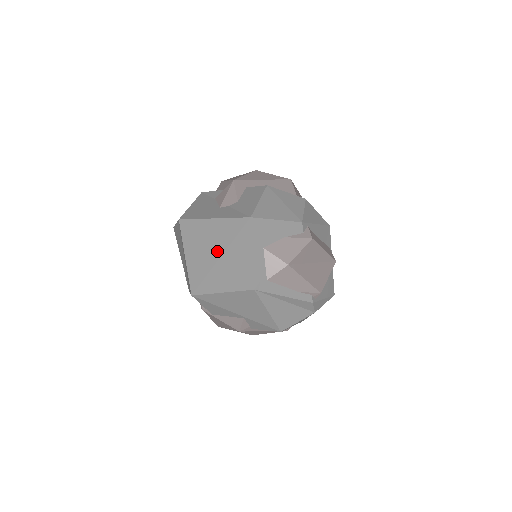
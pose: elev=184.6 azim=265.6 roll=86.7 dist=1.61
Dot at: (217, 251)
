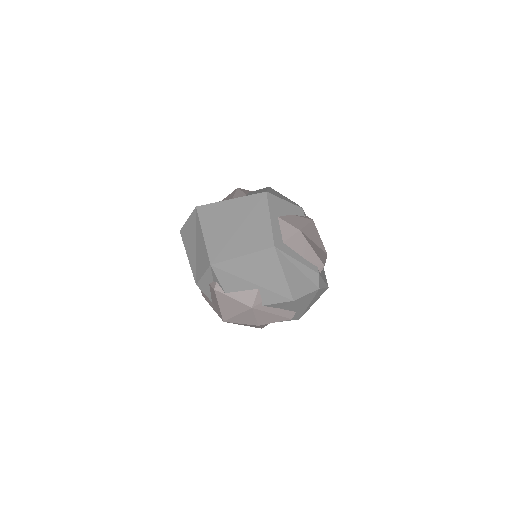
Dot at: (236, 223)
